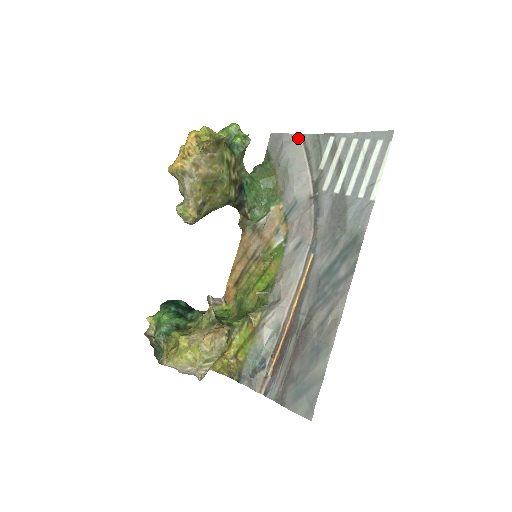
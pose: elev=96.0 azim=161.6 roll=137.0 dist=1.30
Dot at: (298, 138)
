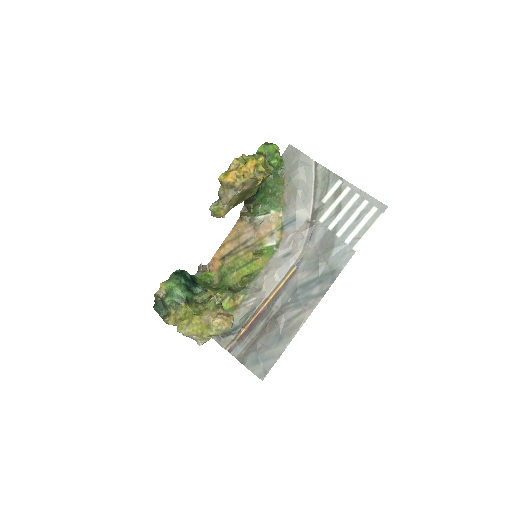
Dot at: (312, 163)
